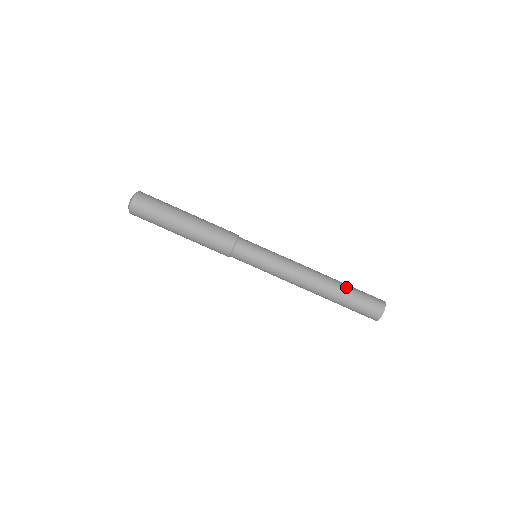
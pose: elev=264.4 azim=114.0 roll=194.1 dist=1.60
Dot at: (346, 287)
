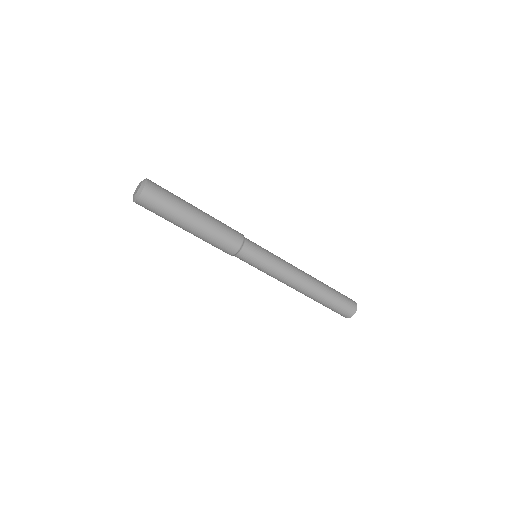
Dot at: (330, 288)
